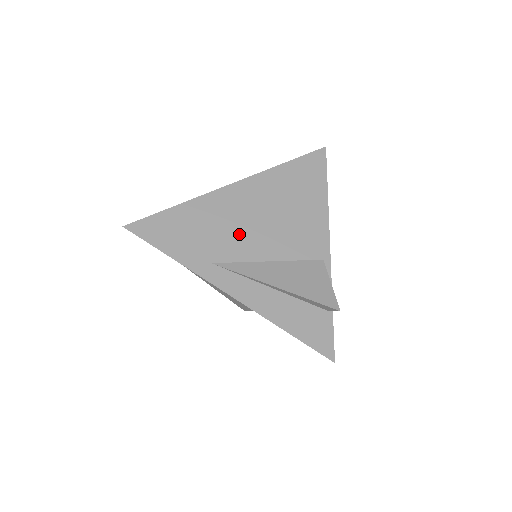
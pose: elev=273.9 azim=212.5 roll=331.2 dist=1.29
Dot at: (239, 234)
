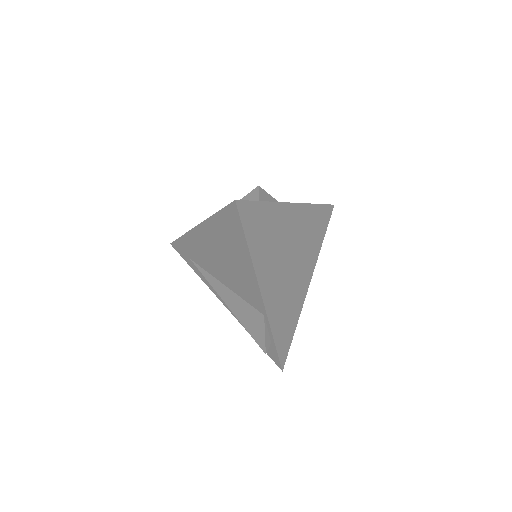
Dot at: occluded
